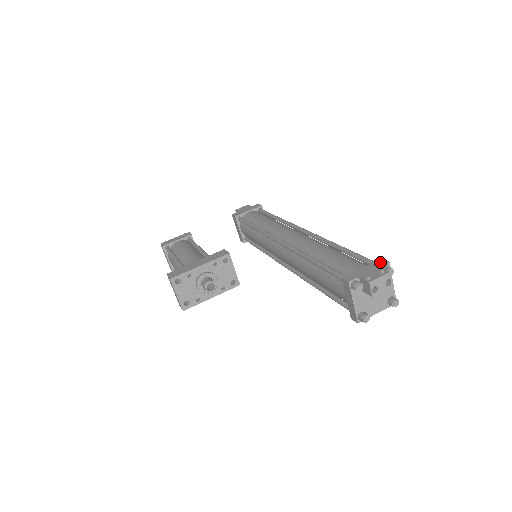
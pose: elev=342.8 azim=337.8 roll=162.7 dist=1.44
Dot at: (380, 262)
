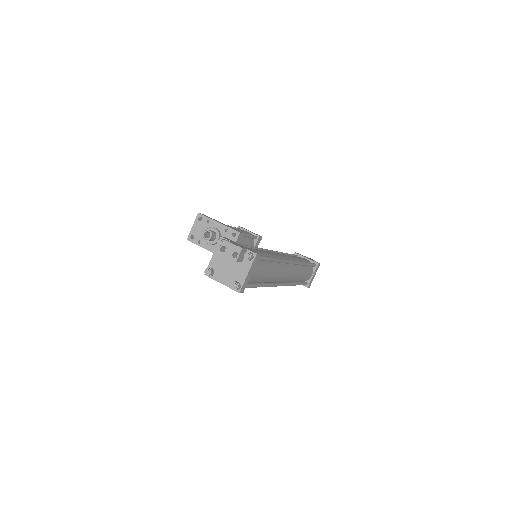
Dot at: (254, 251)
